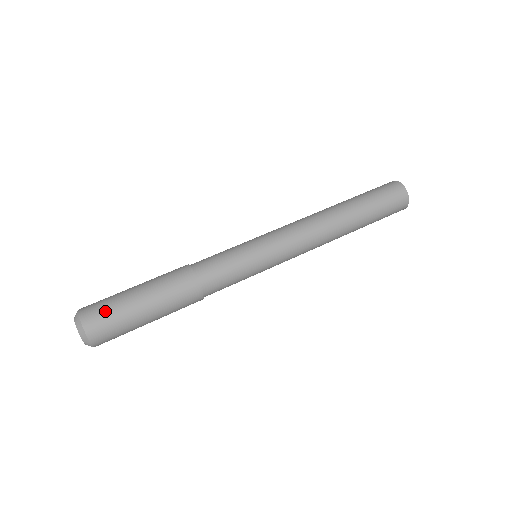
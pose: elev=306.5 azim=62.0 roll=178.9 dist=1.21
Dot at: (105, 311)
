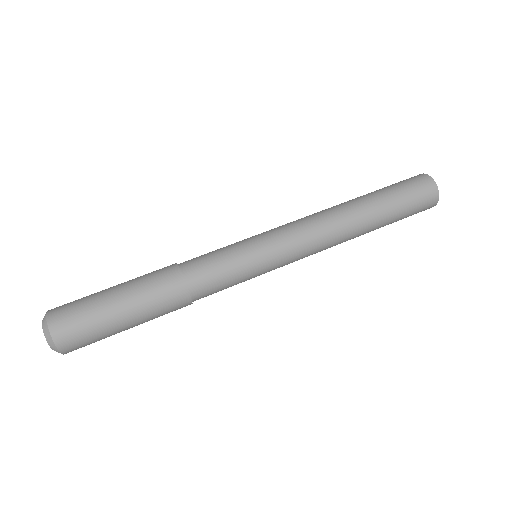
Dot at: (80, 326)
